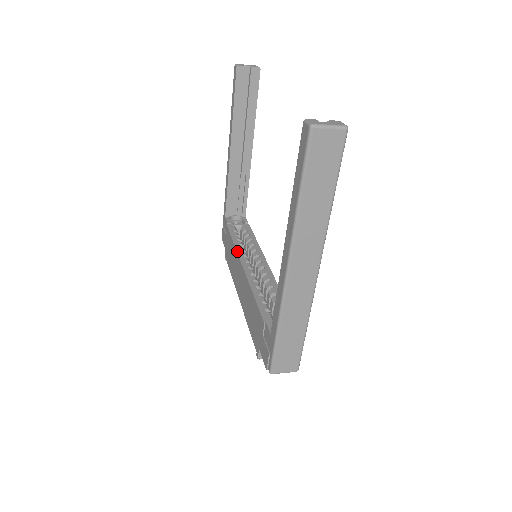
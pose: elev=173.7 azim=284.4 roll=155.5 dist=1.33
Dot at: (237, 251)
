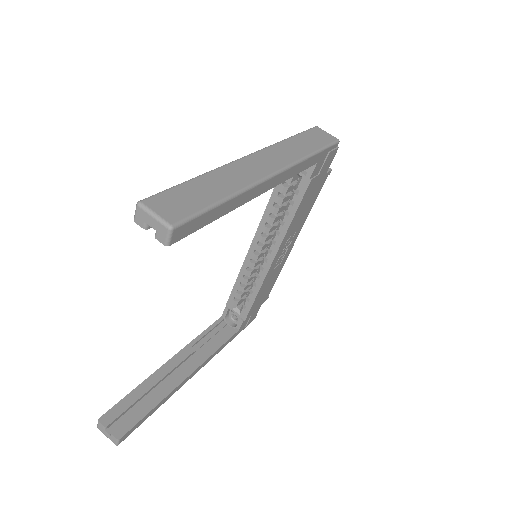
Dot at: (260, 222)
